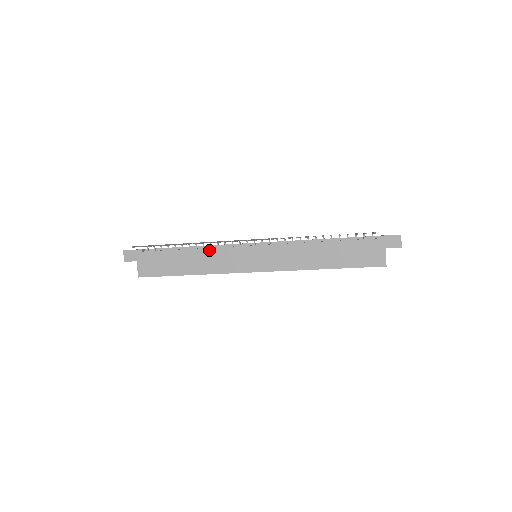
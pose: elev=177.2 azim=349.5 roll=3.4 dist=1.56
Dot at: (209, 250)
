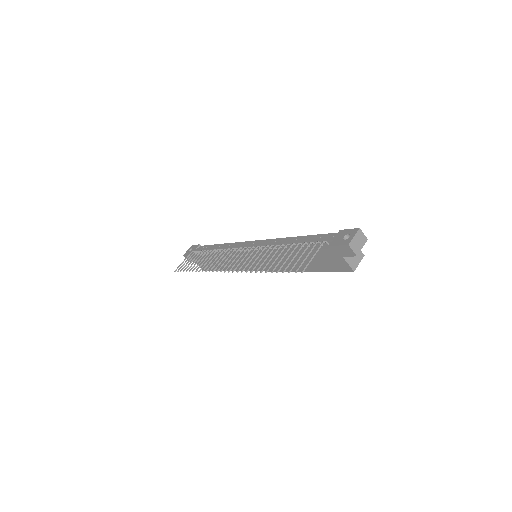
Dot at: (223, 256)
